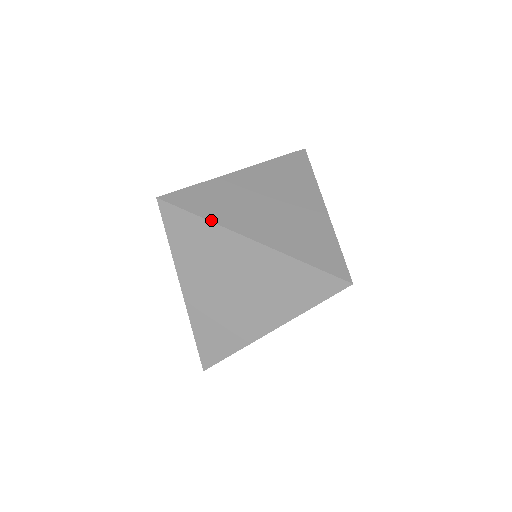
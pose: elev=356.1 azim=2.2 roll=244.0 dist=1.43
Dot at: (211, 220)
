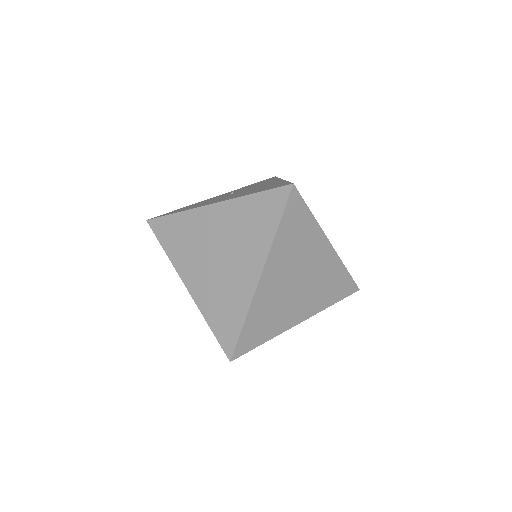
Dot at: occluded
